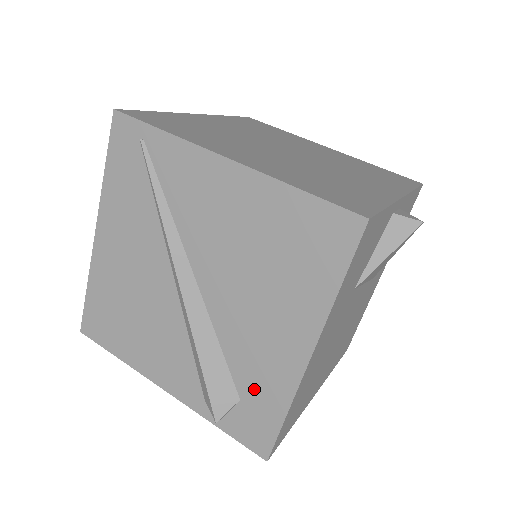
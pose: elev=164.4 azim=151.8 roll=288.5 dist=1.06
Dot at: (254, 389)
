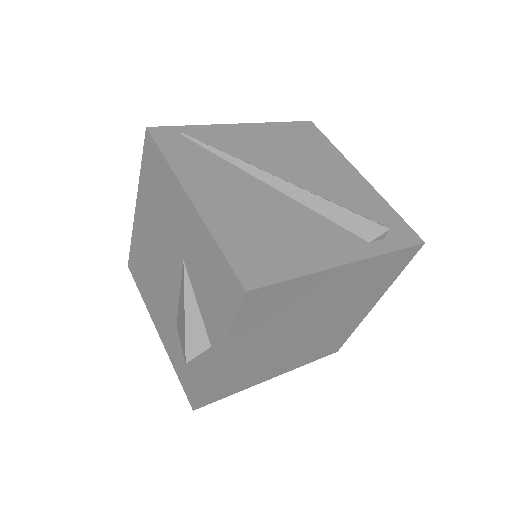
Dot at: (371, 210)
